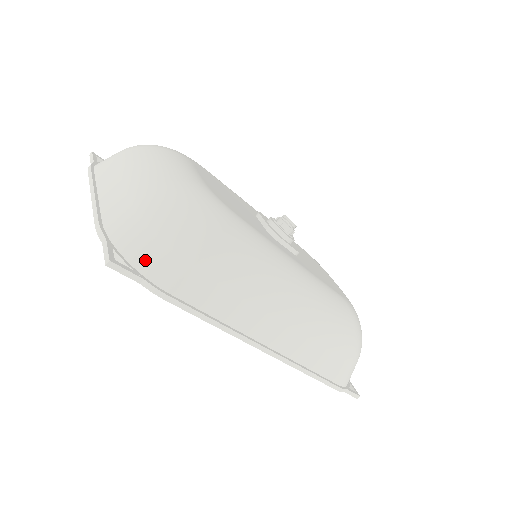
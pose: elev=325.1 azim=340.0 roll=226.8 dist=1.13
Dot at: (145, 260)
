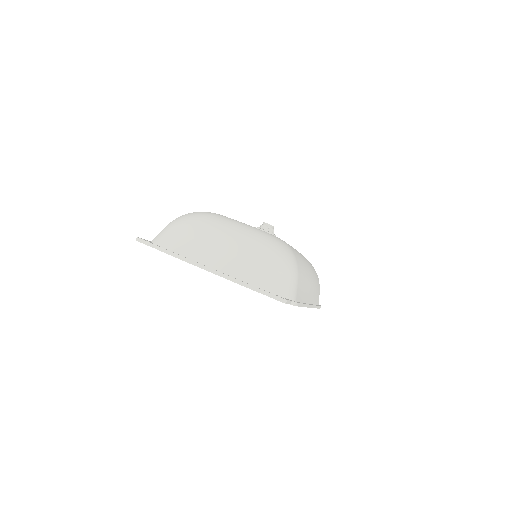
Dot at: (286, 291)
